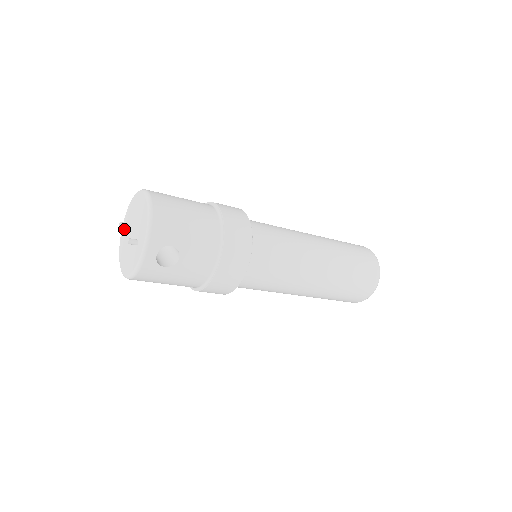
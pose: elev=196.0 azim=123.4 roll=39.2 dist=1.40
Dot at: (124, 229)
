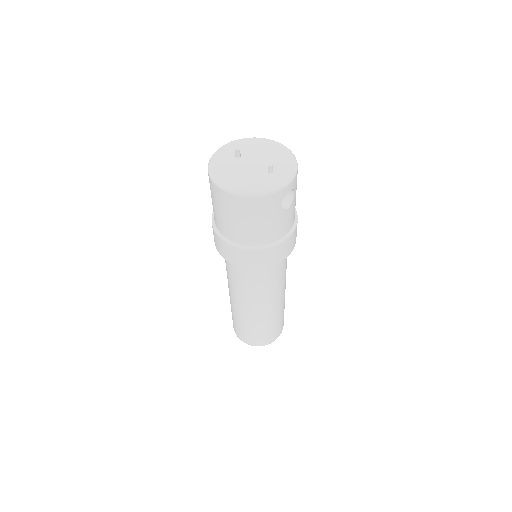
Dot at: (224, 156)
